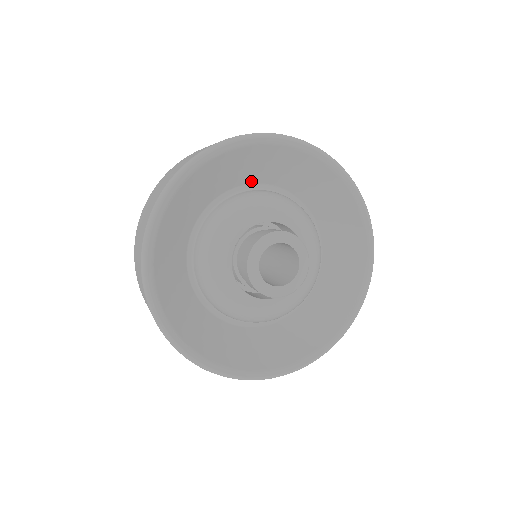
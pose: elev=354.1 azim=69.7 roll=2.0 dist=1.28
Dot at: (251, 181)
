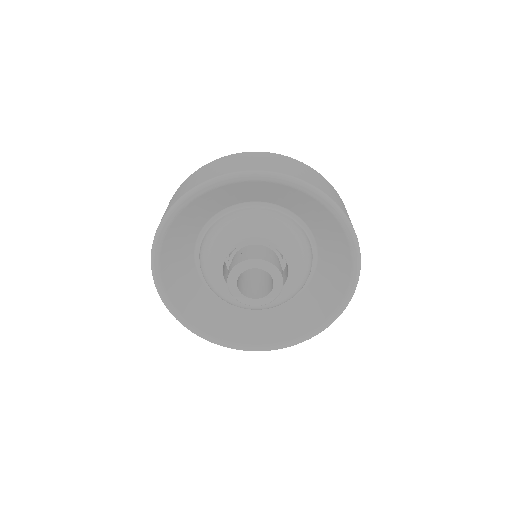
Dot at: (247, 200)
